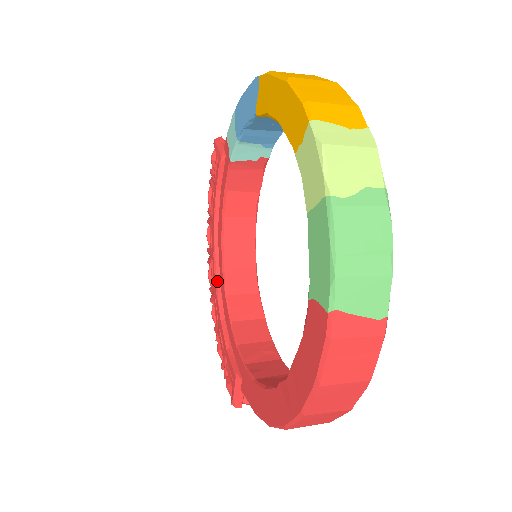
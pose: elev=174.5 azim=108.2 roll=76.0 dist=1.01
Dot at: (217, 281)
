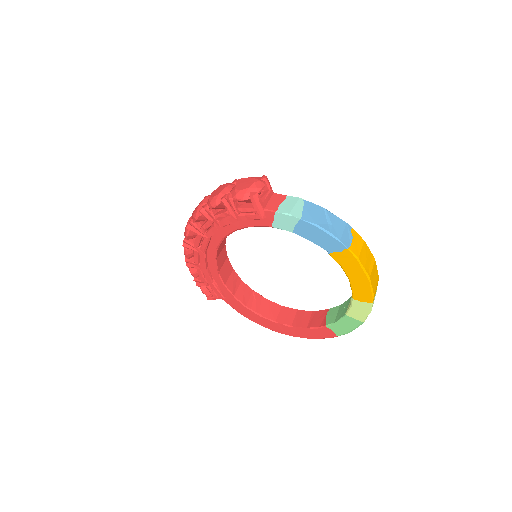
Dot at: (206, 250)
